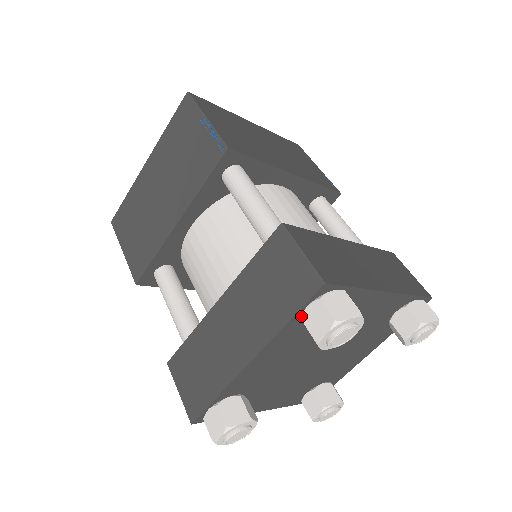
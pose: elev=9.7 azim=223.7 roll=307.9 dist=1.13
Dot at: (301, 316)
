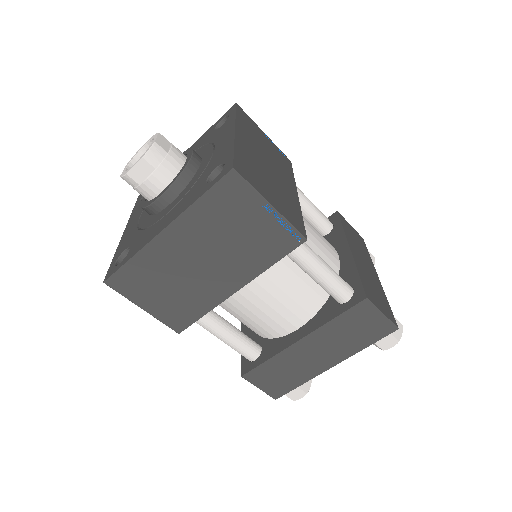
Dot at: (375, 341)
